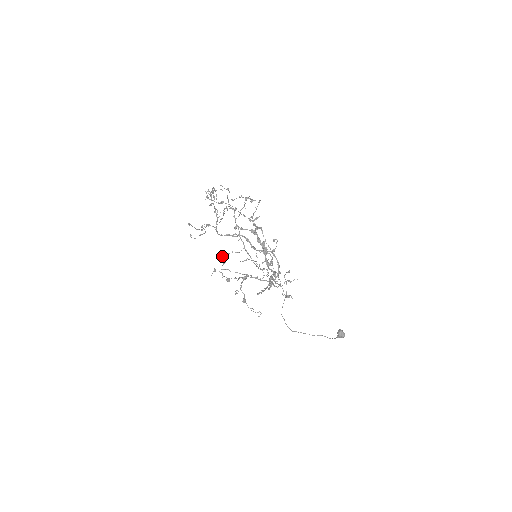
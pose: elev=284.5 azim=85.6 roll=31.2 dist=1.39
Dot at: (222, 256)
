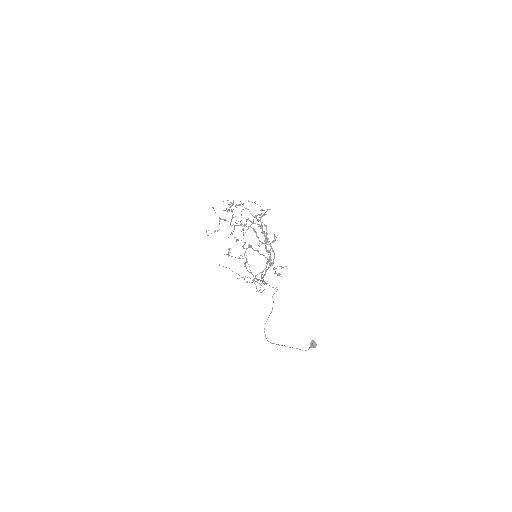
Dot at: occluded
